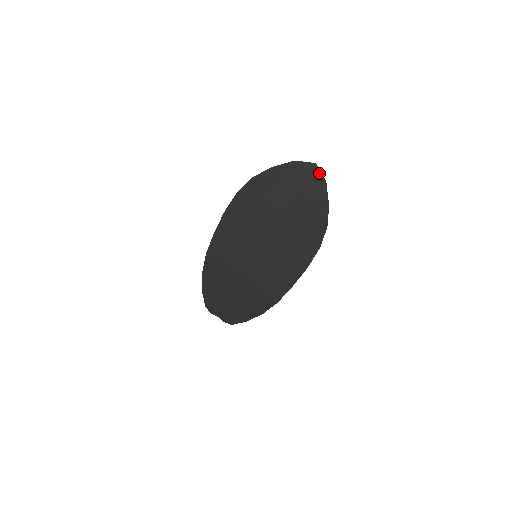
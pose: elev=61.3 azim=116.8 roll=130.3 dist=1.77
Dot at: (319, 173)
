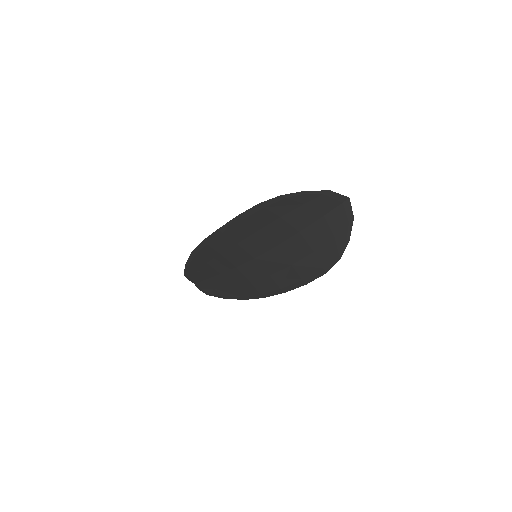
Dot at: (350, 208)
